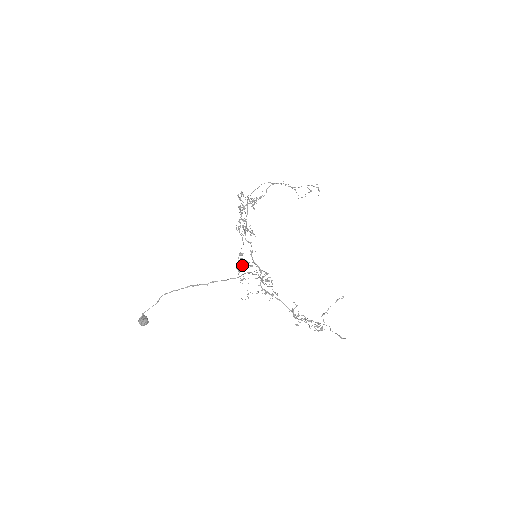
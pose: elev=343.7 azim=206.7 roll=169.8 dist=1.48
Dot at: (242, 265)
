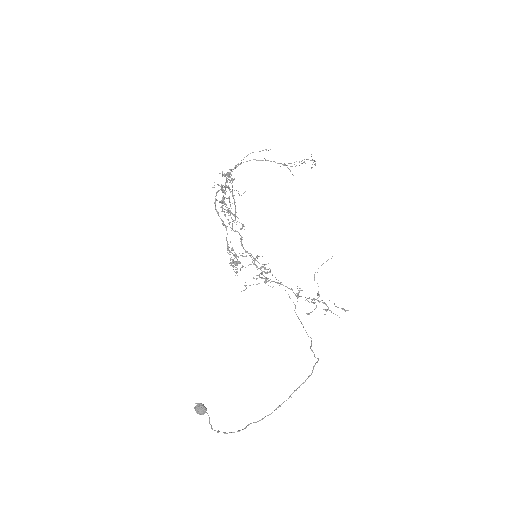
Dot at: (234, 258)
